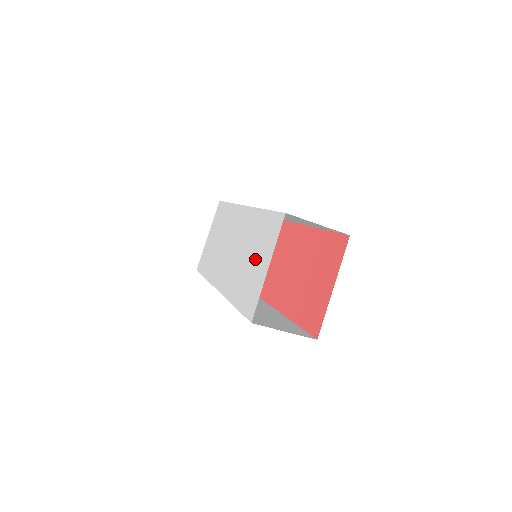
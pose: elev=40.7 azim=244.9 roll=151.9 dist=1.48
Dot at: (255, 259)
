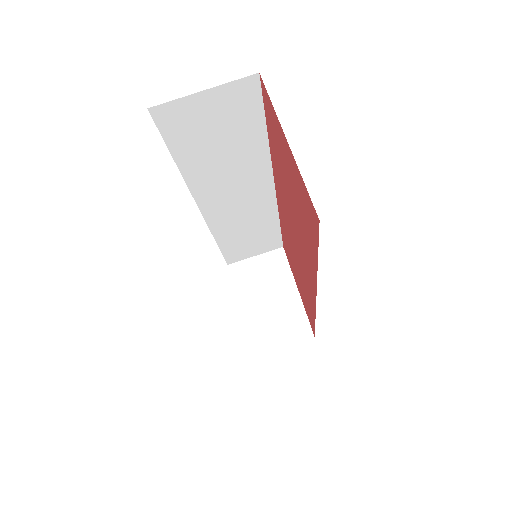
Dot at: occluded
